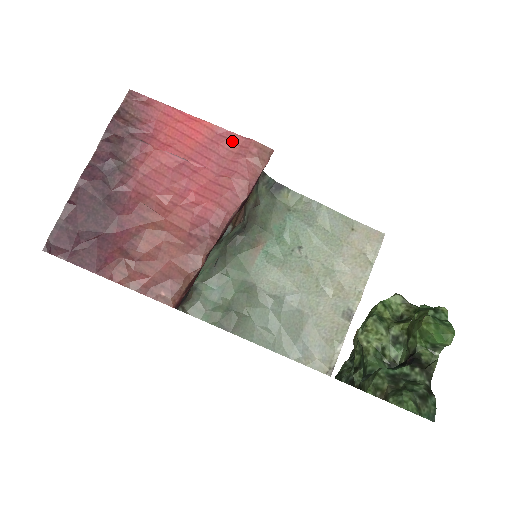
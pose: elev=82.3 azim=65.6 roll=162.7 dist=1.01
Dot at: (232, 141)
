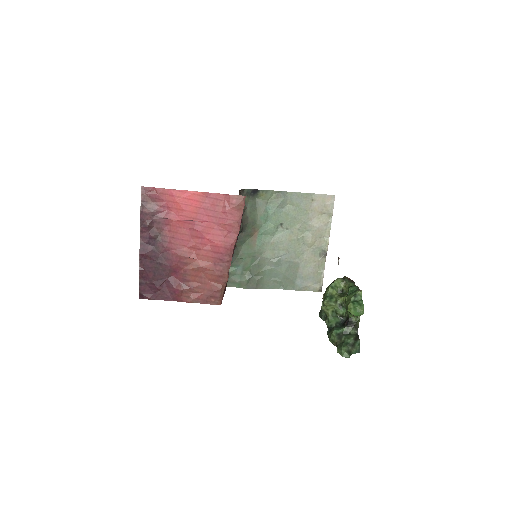
Dot at: (218, 199)
